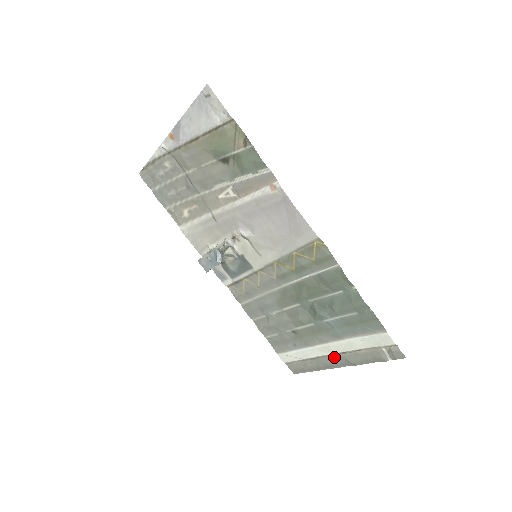
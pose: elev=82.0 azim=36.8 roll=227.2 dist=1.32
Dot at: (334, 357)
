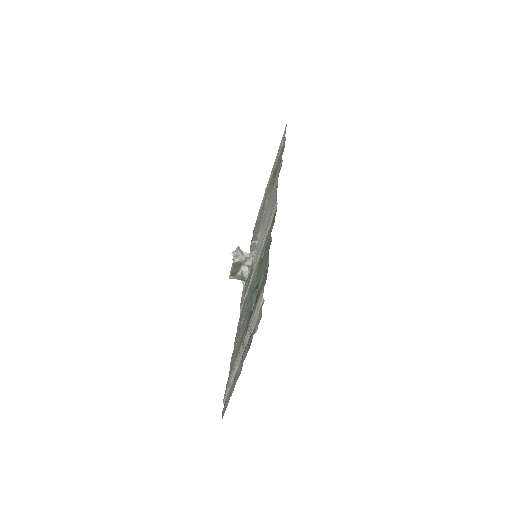
Dot at: occluded
